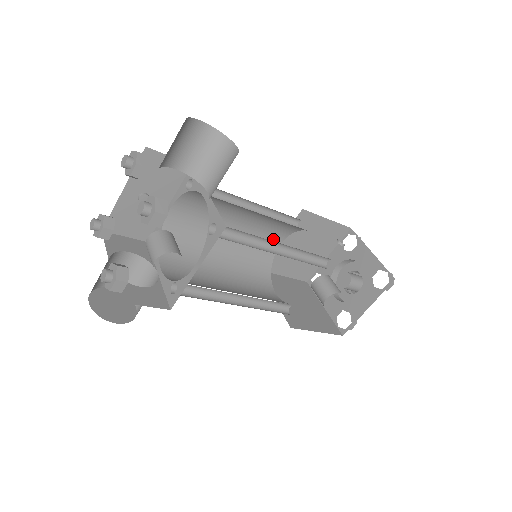
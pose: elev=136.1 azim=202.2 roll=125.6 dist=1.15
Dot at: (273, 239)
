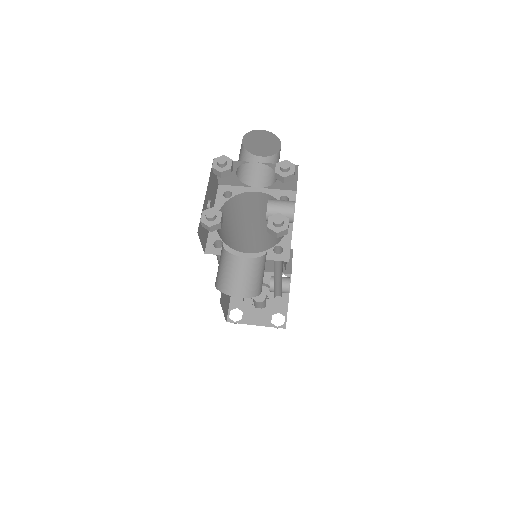
Dot at: occluded
